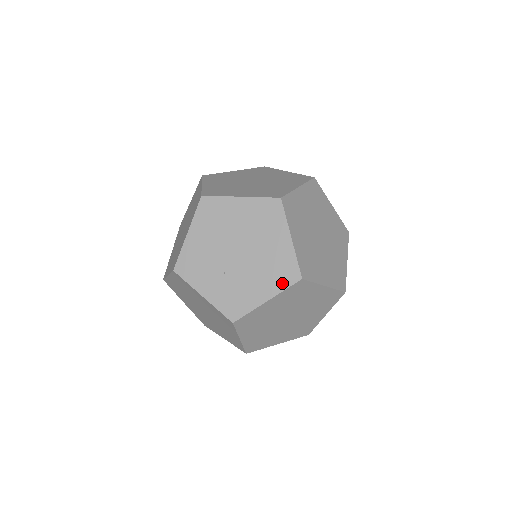
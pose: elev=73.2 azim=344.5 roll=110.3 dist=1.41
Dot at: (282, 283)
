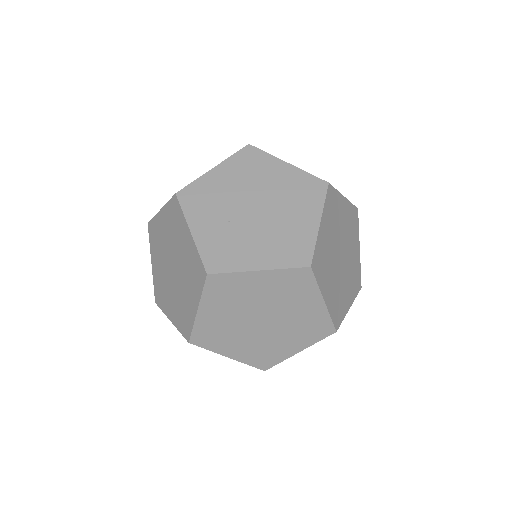
Dot at: (286, 260)
